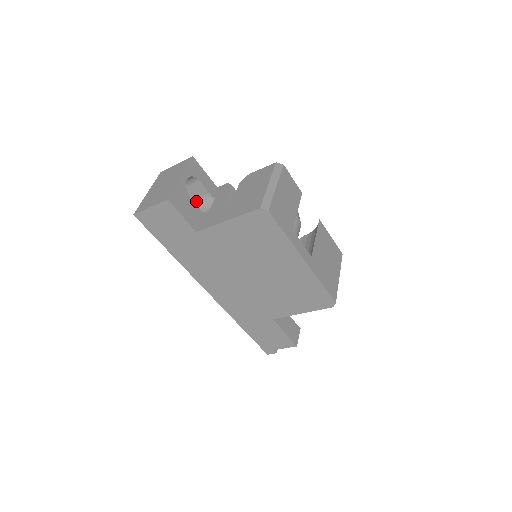
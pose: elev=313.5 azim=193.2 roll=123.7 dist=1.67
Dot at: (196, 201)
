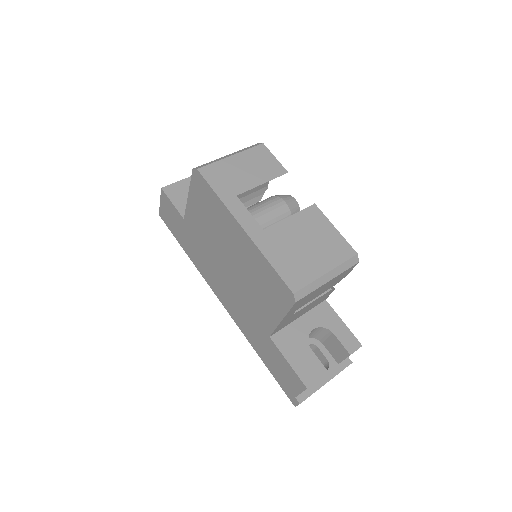
Dot at: occluded
